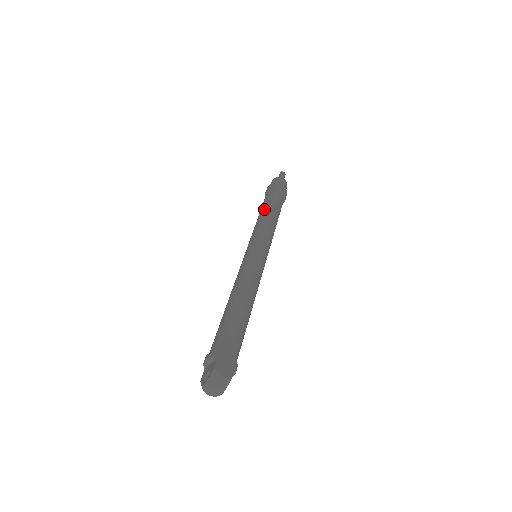
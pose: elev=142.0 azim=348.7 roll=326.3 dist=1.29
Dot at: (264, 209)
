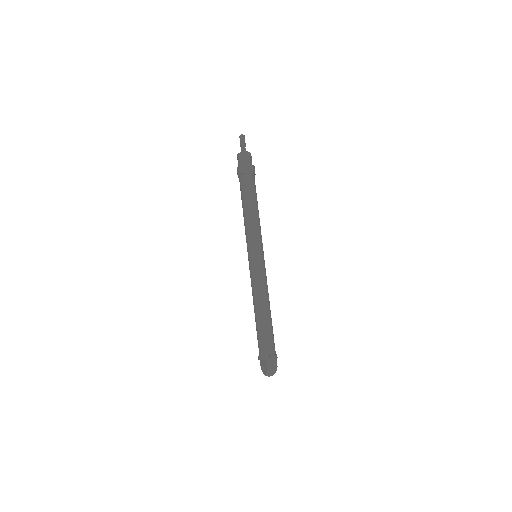
Dot at: (245, 205)
